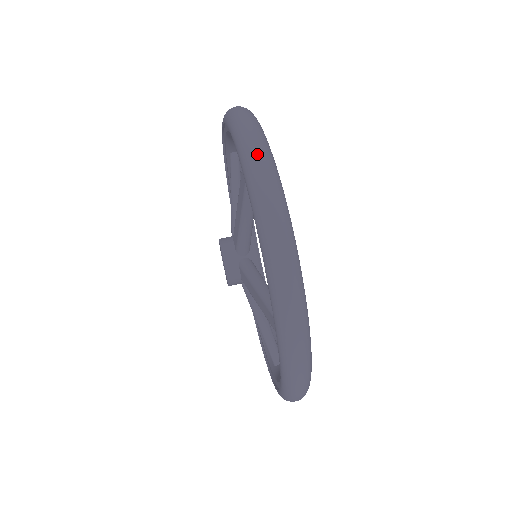
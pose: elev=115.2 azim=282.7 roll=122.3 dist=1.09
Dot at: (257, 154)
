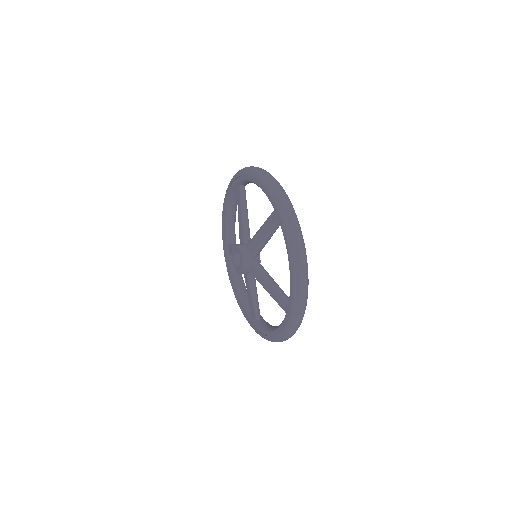
Dot at: occluded
